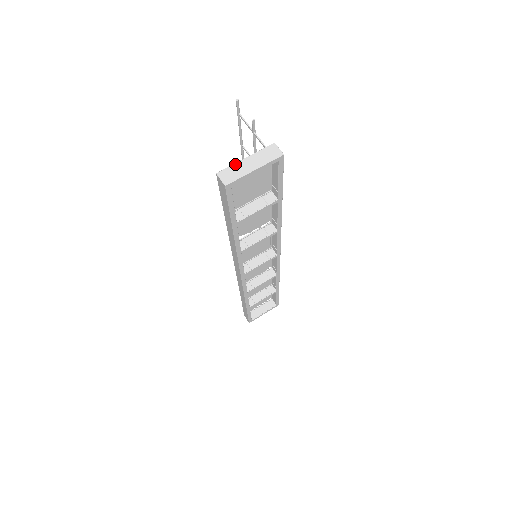
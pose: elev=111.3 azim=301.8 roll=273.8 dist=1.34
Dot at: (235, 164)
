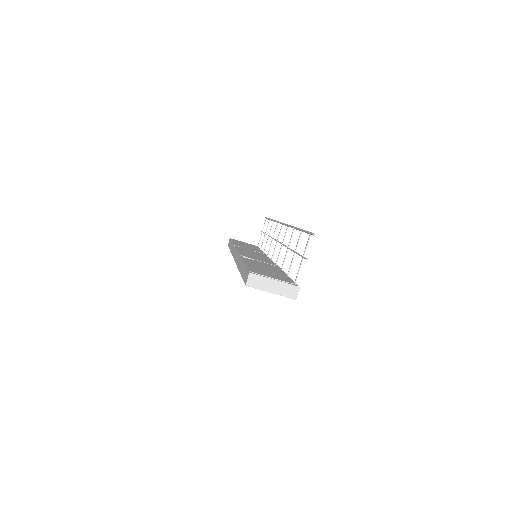
Dot at: (265, 278)
